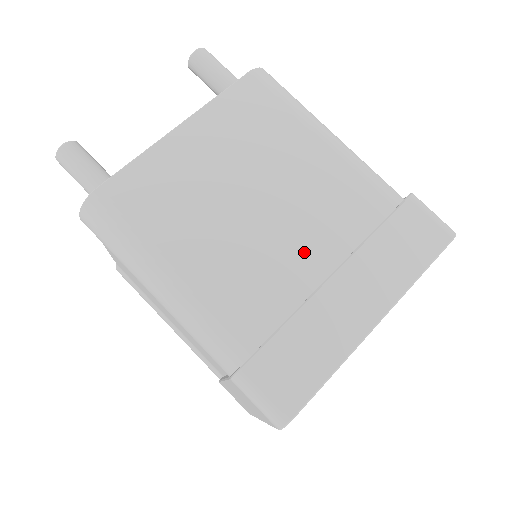
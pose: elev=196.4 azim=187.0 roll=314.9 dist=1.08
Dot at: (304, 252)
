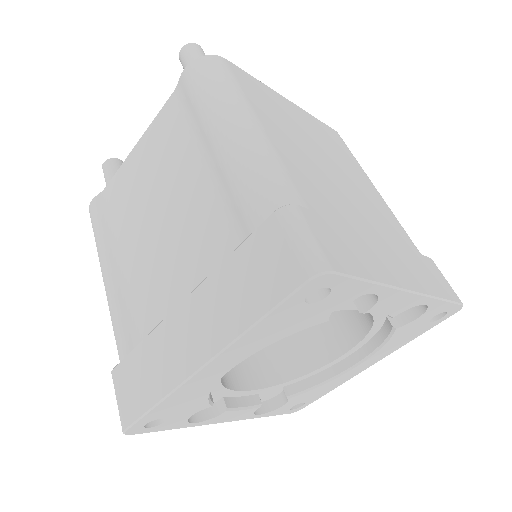
Dot at: (358, 211)
